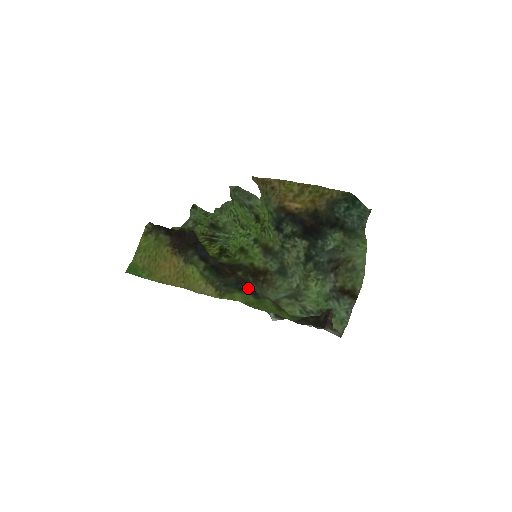
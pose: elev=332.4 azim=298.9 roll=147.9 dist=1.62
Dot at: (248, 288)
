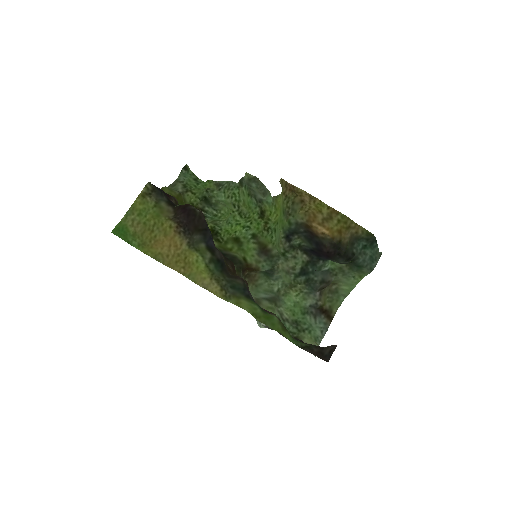
Dot at: occluded
